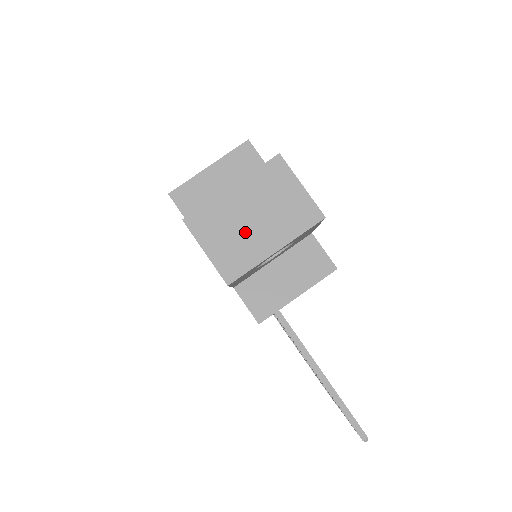
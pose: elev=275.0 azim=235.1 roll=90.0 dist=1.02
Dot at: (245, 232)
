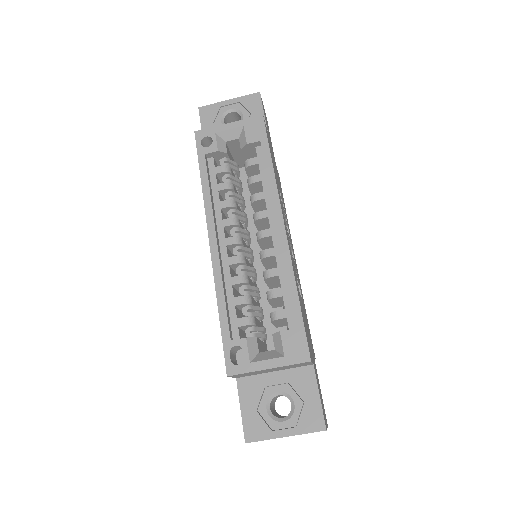
Dot at: occluded
